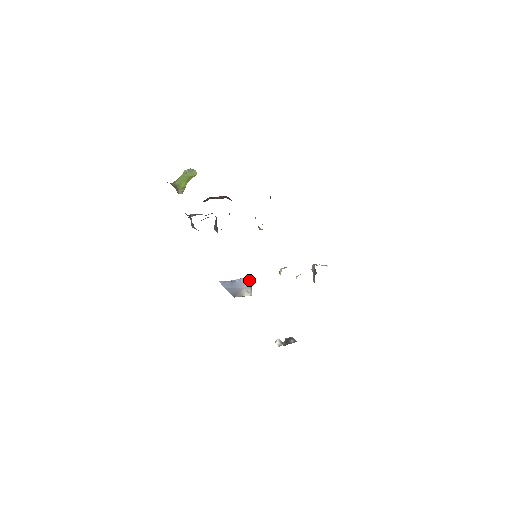
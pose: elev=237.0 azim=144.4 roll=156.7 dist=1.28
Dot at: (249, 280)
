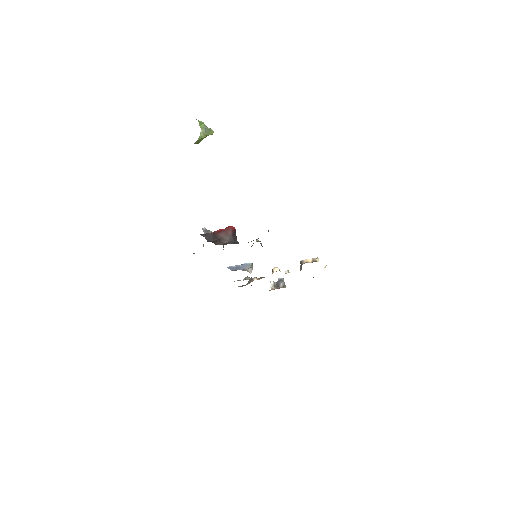
Dot at: (250, 265)
